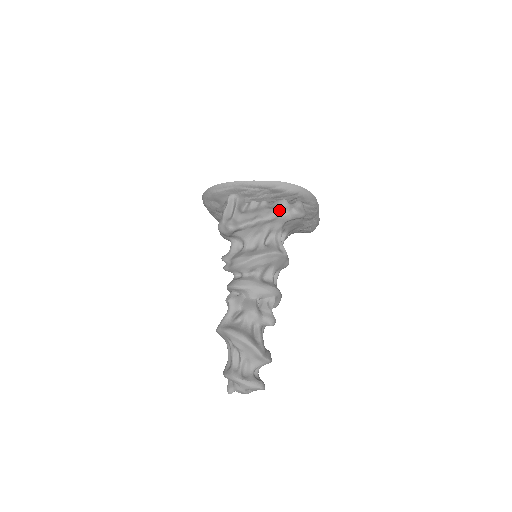
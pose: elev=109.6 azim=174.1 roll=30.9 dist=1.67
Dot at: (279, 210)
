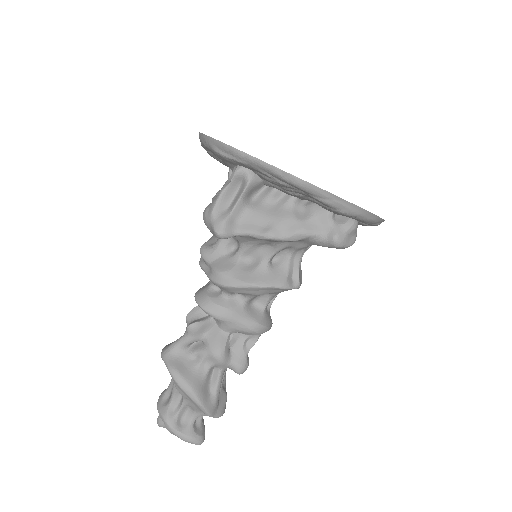
Dot at: (312, 229)
